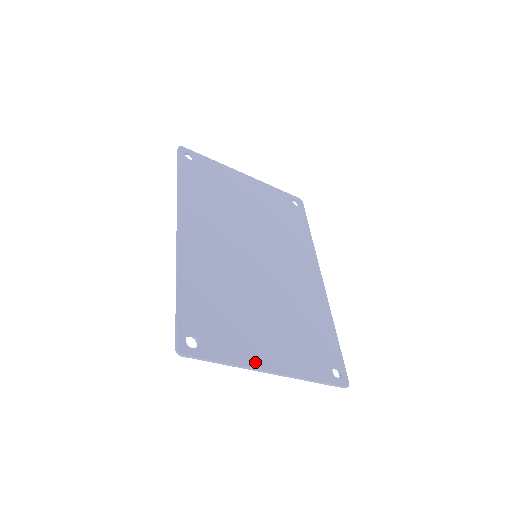
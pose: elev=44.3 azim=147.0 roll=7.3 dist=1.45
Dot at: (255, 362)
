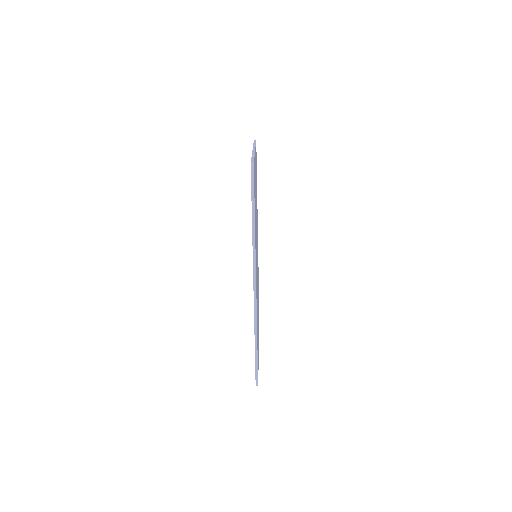
Dot at: occluded
